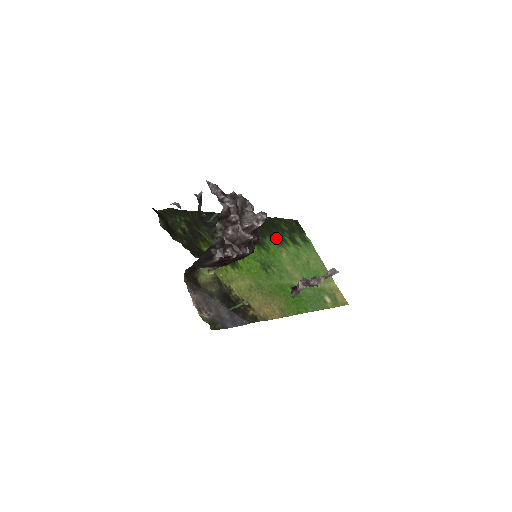
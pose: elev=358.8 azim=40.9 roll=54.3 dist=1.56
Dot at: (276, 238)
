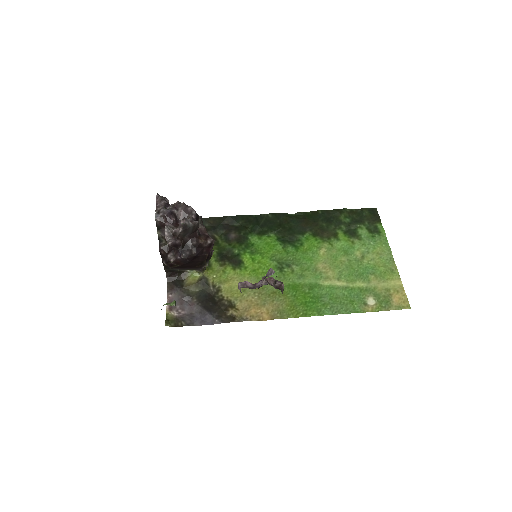
Dot at: (322, 233)
